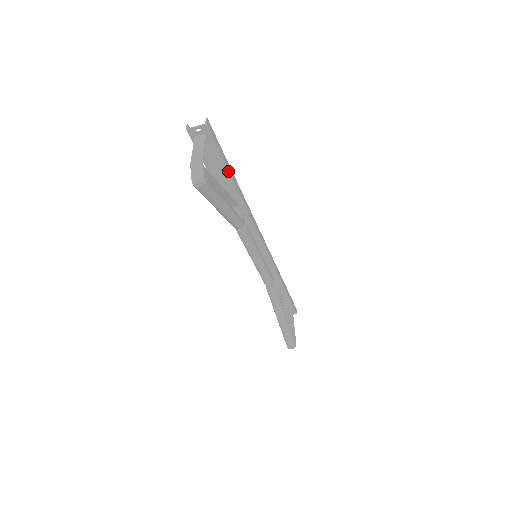
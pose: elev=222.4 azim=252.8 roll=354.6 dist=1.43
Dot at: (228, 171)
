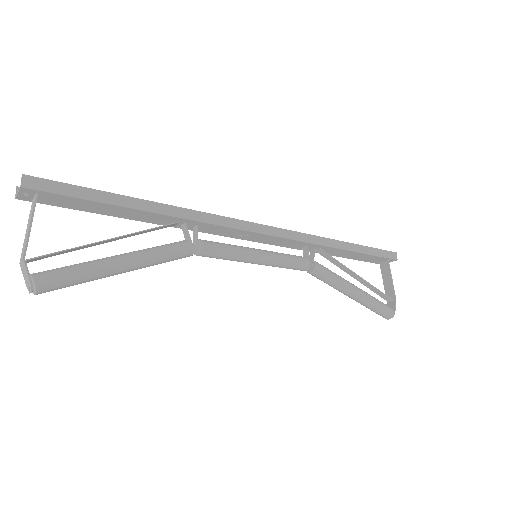
Dot at: (117, 206)
